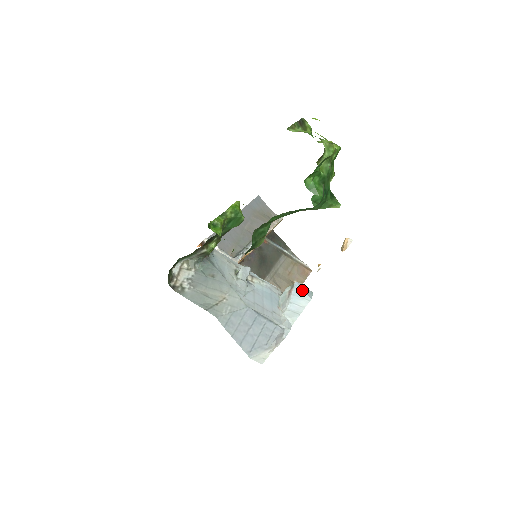
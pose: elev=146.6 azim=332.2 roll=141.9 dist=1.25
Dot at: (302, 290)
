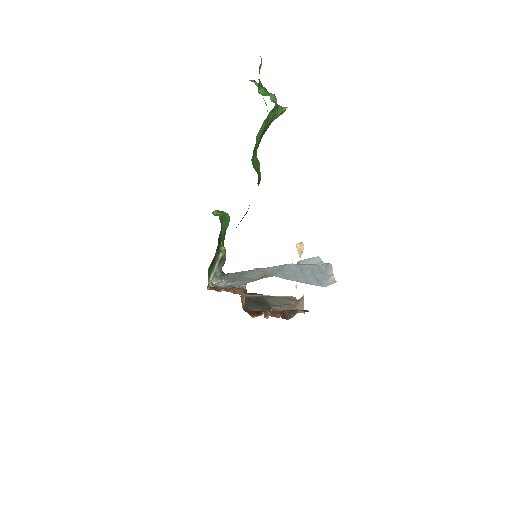
Dot at: (307, 259)
